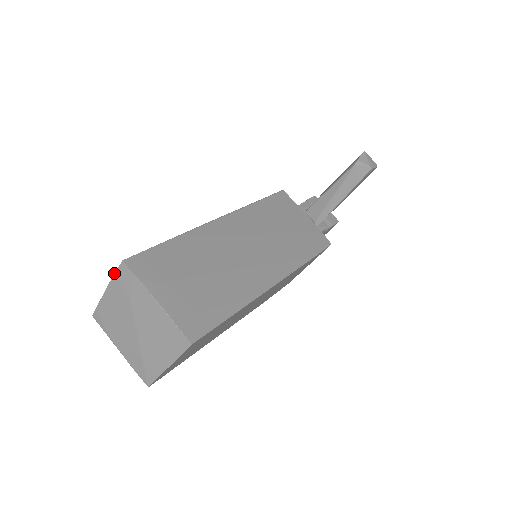
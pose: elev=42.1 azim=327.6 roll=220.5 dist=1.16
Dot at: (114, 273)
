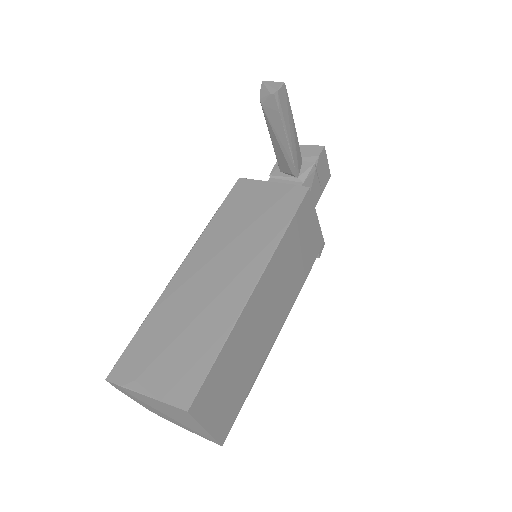
Dot at: (116, 388)
